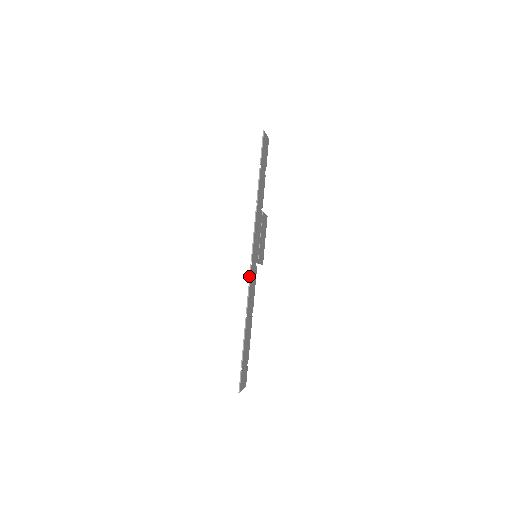
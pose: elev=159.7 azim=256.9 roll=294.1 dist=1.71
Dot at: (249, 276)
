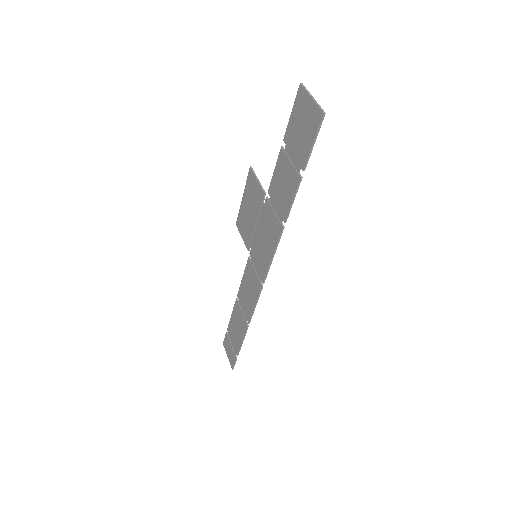
Dot at: (258, 296)
